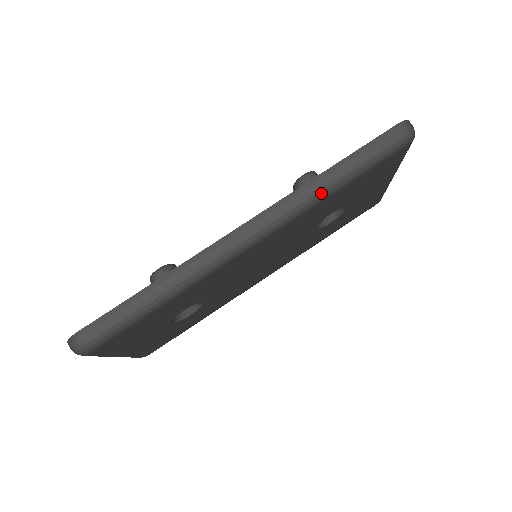
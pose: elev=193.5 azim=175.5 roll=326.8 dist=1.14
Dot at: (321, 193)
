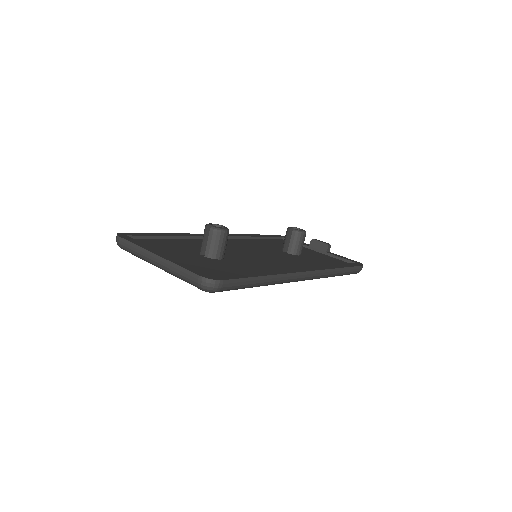
Dot at: (330, 276)
